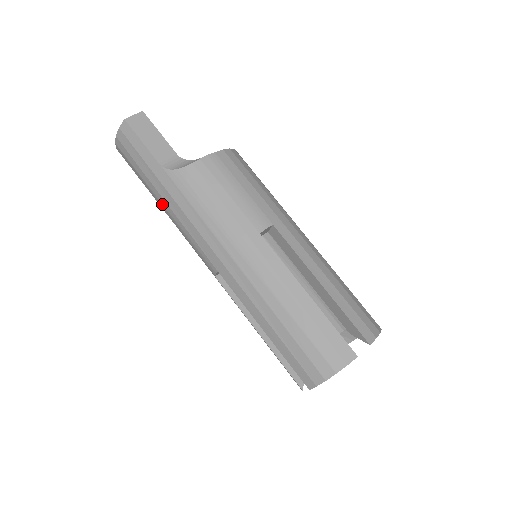
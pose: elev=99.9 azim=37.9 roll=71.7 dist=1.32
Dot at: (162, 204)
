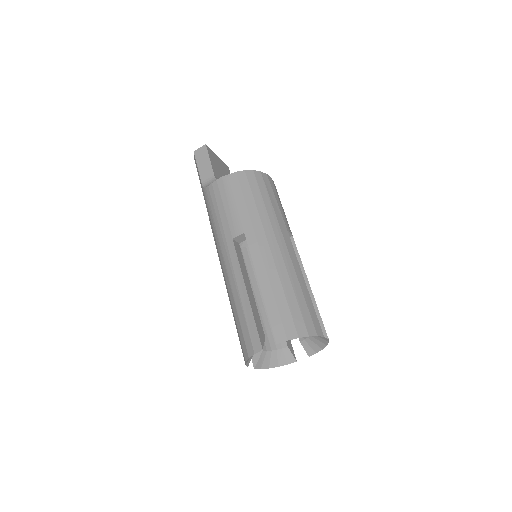
Dot at: occluded
